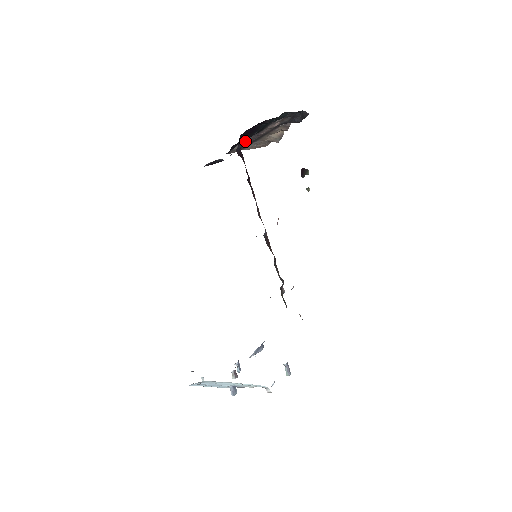
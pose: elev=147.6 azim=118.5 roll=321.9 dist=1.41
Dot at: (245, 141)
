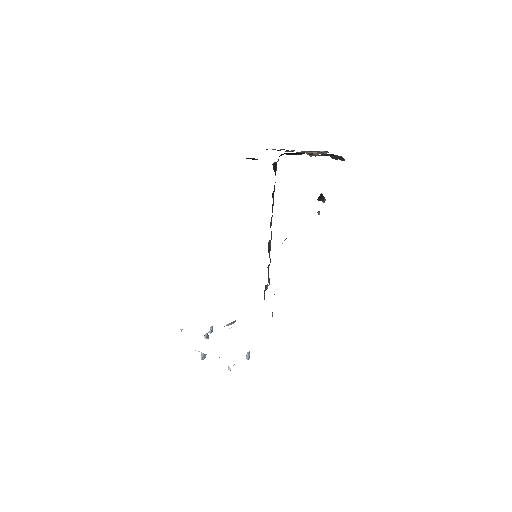
Dot at: occluded
